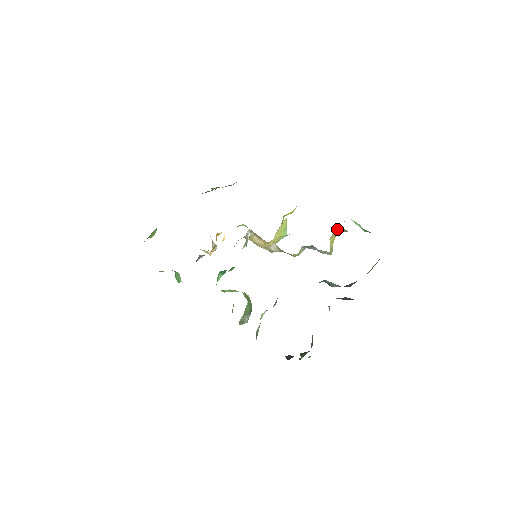
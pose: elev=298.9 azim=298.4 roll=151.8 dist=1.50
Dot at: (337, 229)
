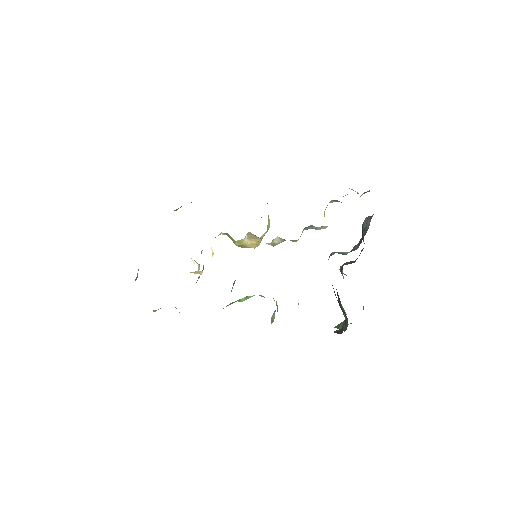
Dot at: occluded
